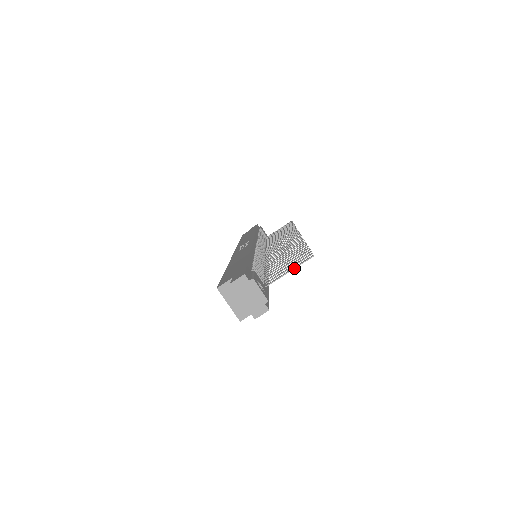
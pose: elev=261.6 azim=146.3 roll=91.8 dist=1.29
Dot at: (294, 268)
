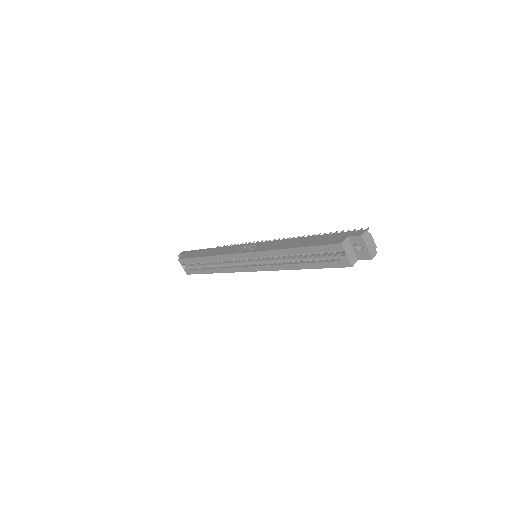
Dot at: occluded
